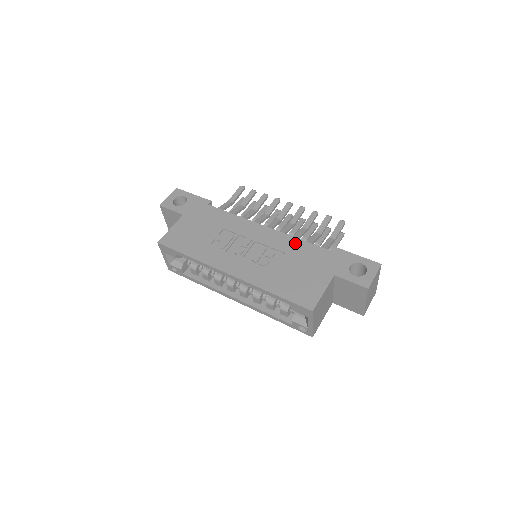
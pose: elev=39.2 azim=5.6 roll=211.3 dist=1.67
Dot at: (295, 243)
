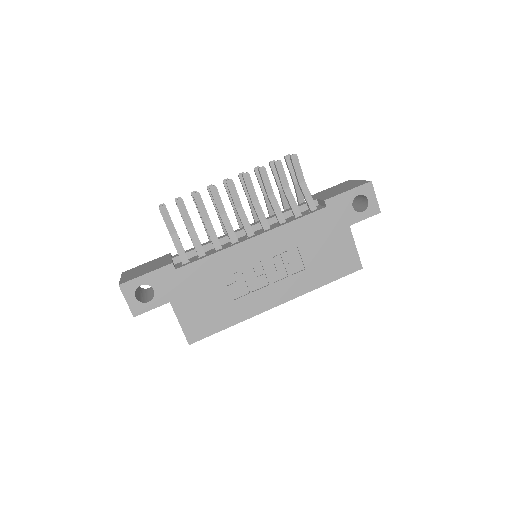
Dot at: (294, 228)
